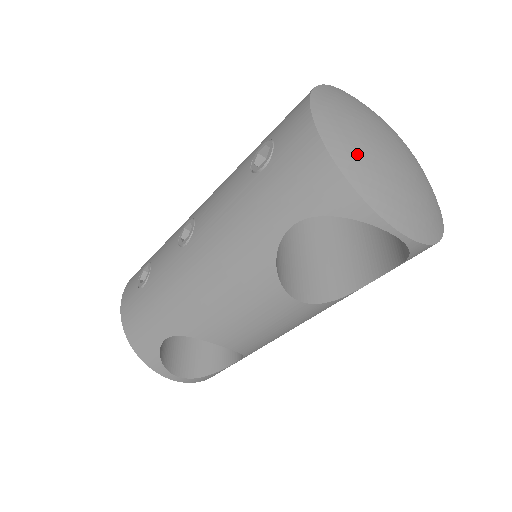
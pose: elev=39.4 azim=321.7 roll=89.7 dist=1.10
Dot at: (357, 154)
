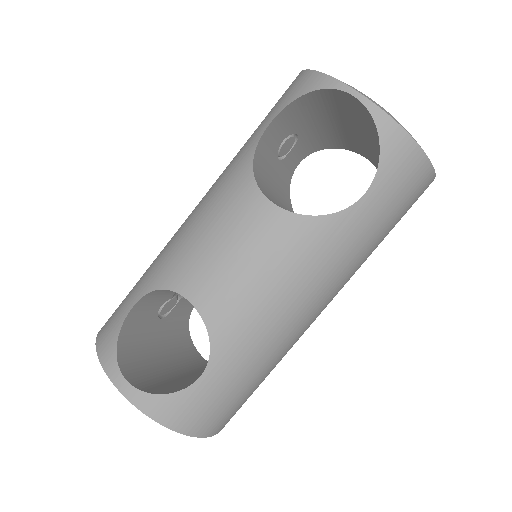
Dot at: occluded
